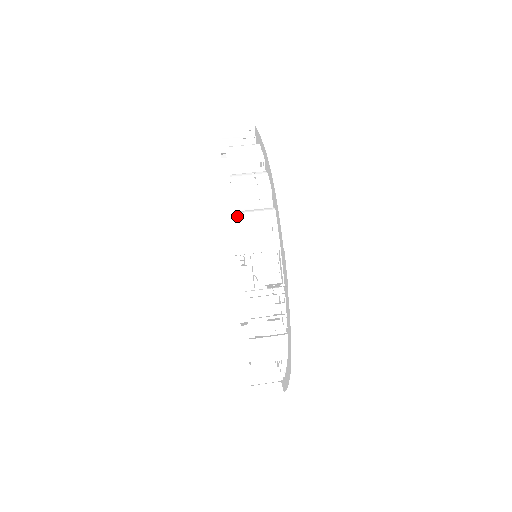
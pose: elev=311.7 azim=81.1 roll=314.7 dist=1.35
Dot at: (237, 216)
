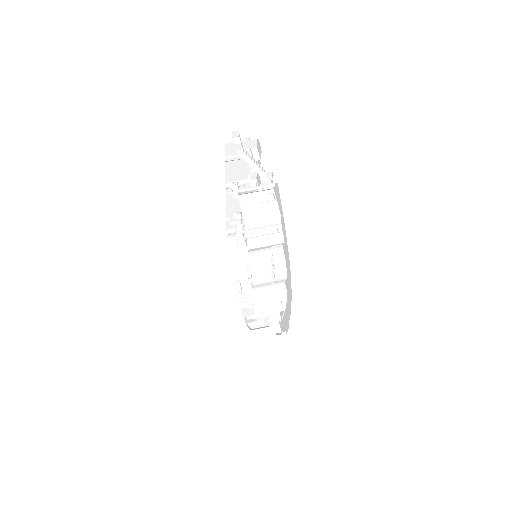
Dot at: (255, 301)
